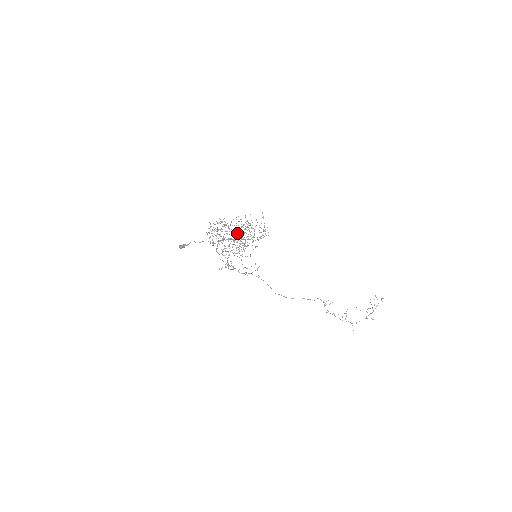
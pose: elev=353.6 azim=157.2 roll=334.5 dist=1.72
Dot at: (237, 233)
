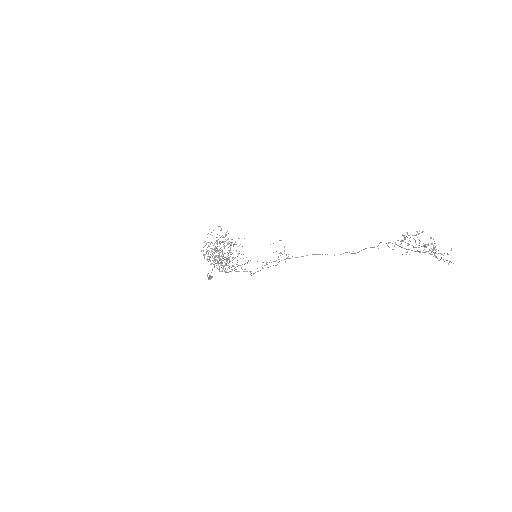
Dot at: (220, 252)
